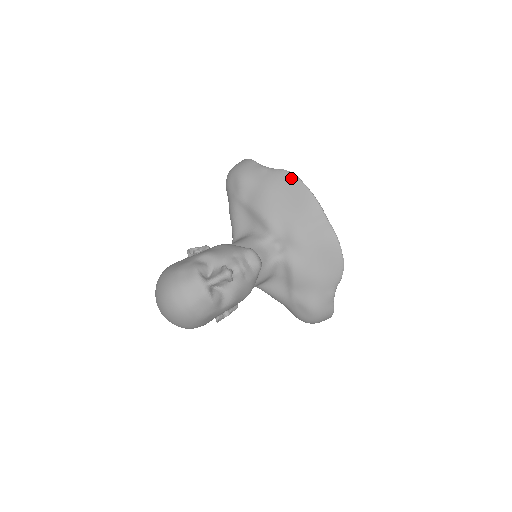
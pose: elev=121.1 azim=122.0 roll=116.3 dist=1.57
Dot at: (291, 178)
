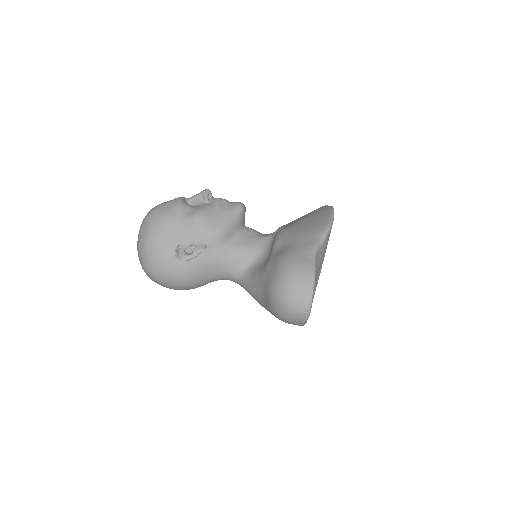
Dot at: occluded
